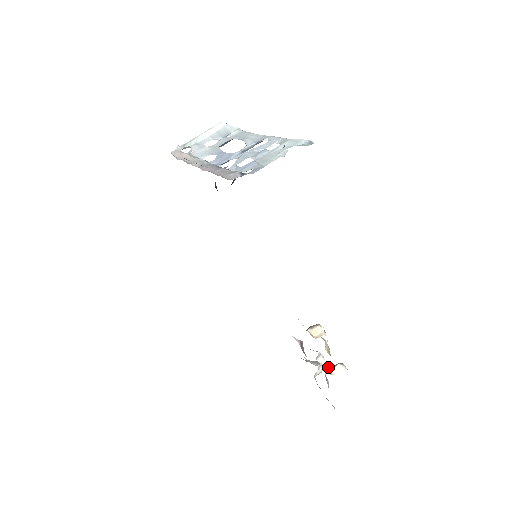
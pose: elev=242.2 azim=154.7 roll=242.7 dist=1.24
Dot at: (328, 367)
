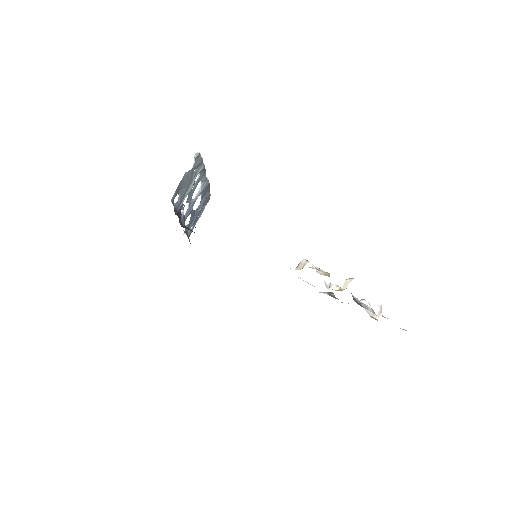
Dot at: occluded
